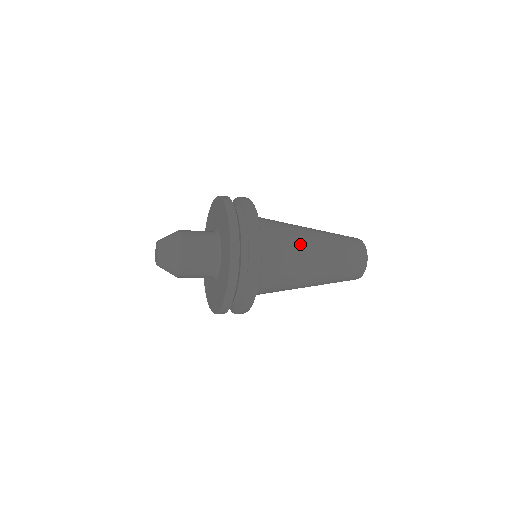
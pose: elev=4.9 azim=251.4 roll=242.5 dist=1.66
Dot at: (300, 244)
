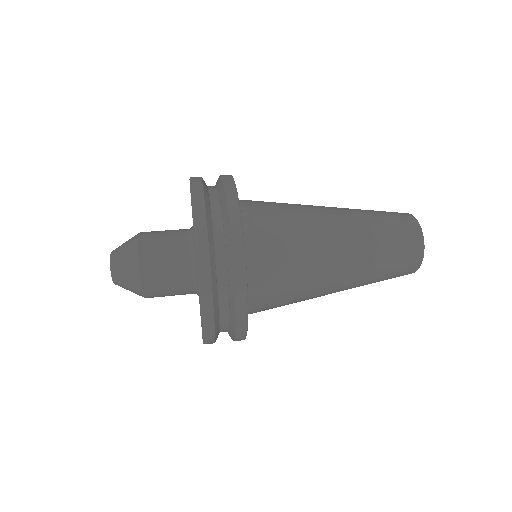
Dot at: (315, 282)
